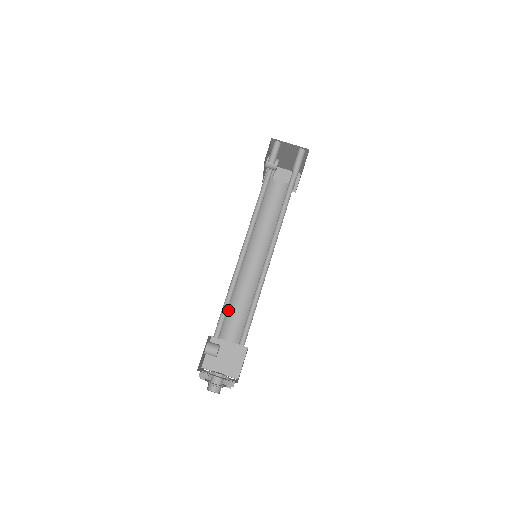
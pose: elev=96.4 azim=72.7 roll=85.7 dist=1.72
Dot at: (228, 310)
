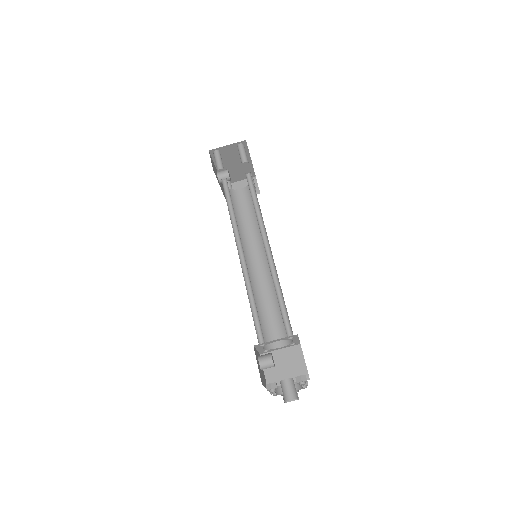
Dot at: (260, 319)
